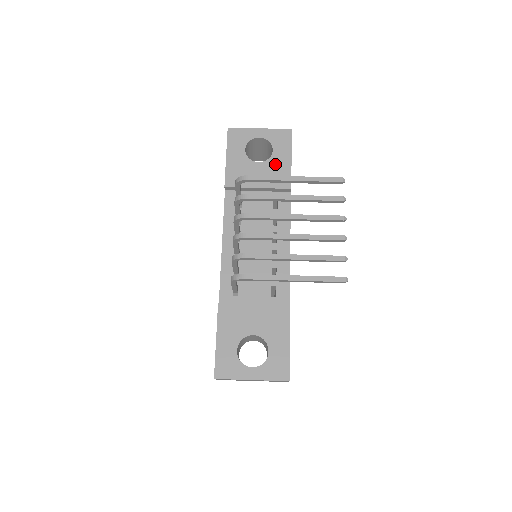
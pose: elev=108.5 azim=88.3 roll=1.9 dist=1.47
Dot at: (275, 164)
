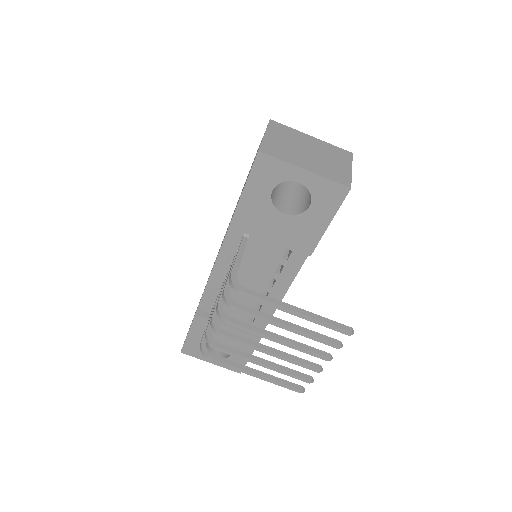
Dot at: (304, 223)
